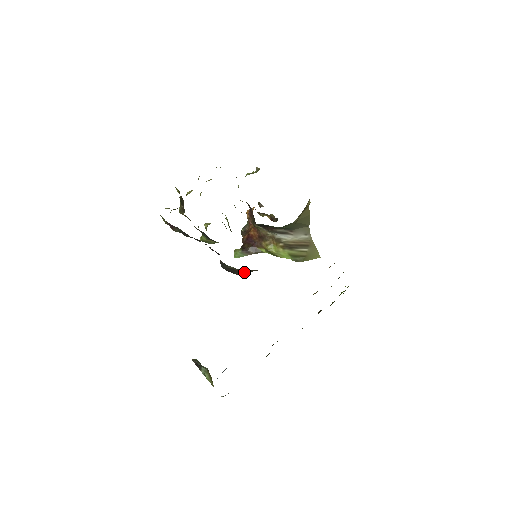
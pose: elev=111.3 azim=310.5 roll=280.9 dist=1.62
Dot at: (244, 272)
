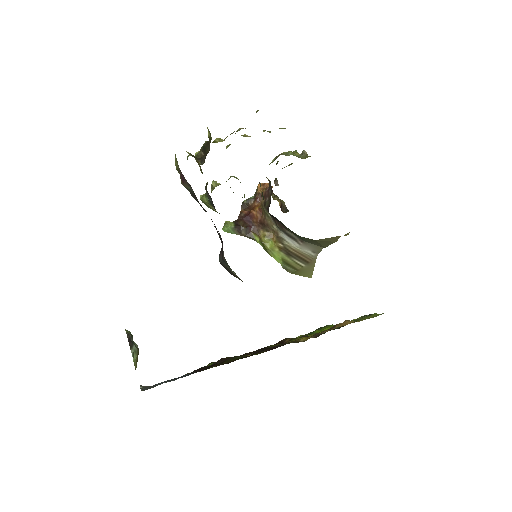
Dot at: occluded
